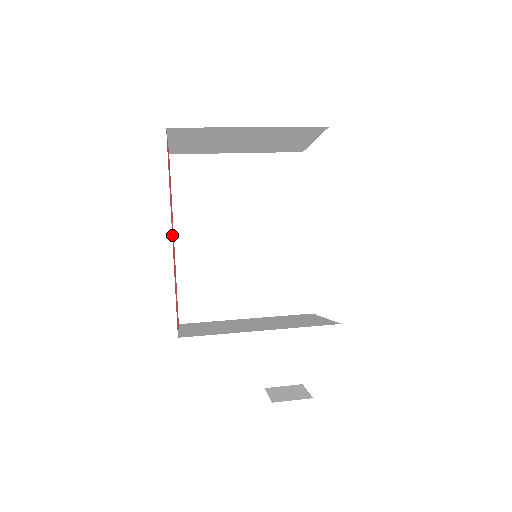
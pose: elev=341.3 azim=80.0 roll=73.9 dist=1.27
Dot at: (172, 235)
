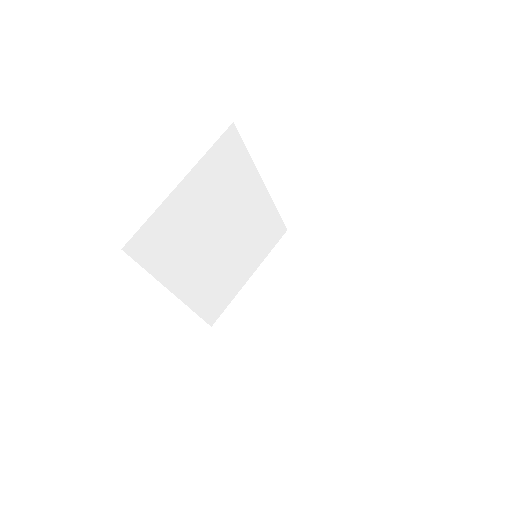
Dot at: occluded
